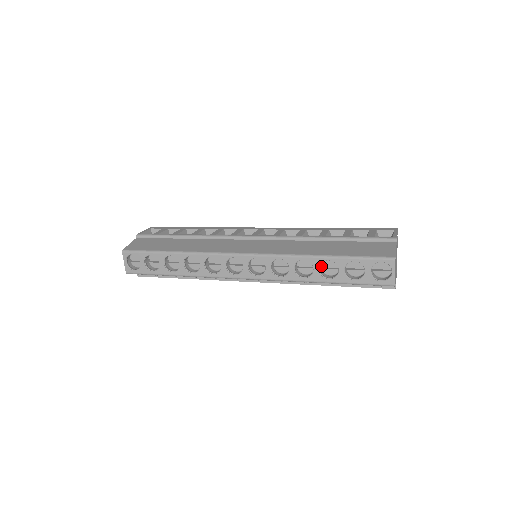
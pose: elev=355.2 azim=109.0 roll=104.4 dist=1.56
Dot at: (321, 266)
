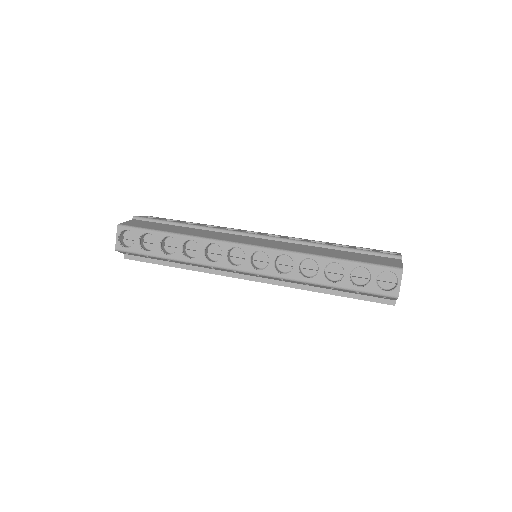
Dot at: (325, 270)
